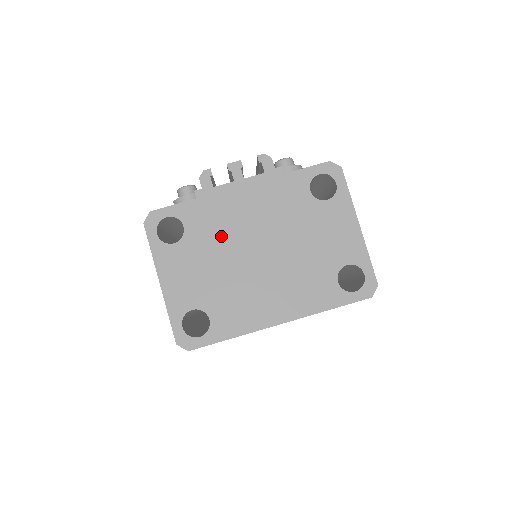
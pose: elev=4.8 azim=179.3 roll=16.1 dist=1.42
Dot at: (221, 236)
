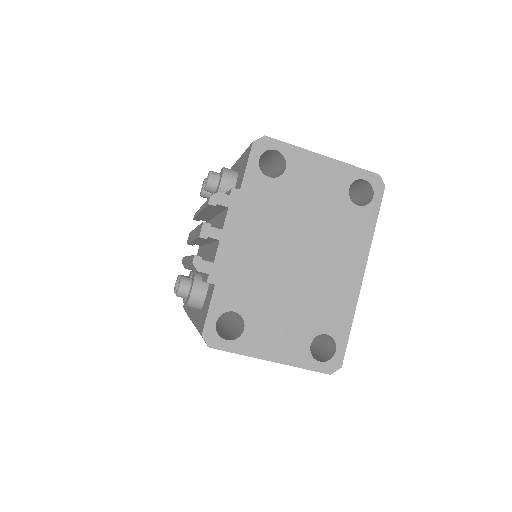
Dot at: (262, 282)
